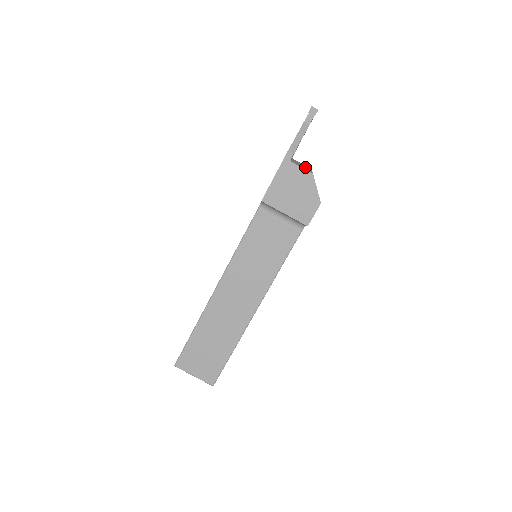
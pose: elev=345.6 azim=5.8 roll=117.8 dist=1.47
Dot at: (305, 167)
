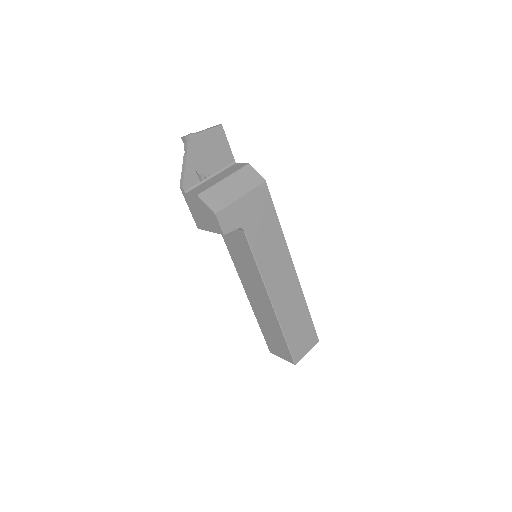
Dot at: (218, 179)
